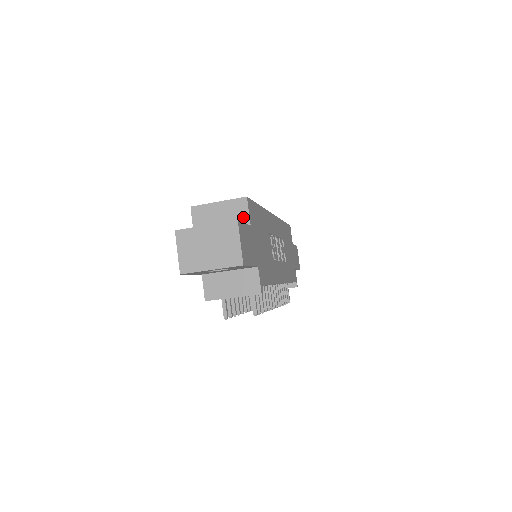
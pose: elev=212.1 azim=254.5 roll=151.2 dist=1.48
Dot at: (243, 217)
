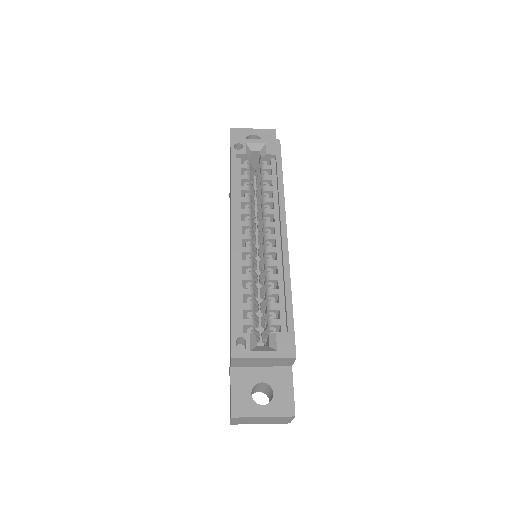
Dot at: (287, 364)
